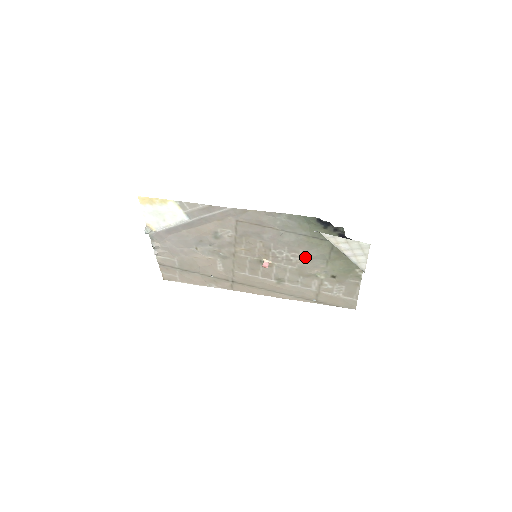
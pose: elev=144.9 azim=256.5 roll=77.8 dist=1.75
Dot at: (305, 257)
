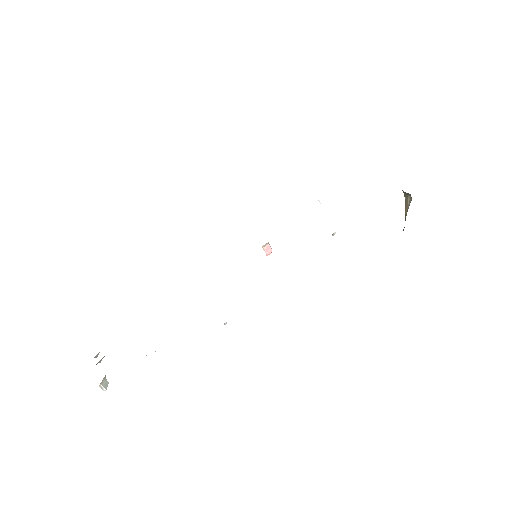
Dot at: occluded
